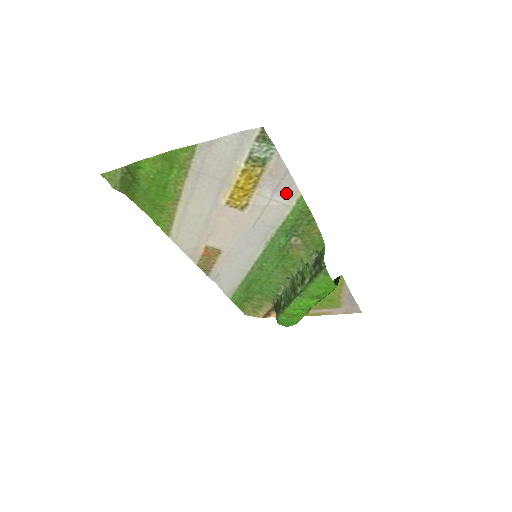
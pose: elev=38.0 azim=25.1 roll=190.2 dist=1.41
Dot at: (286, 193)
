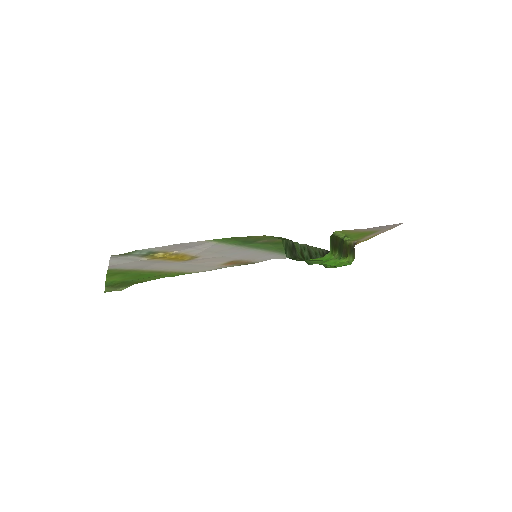
Dot at: (199, 244)
